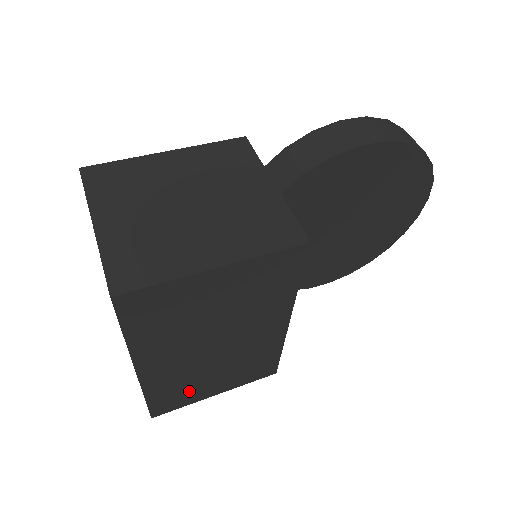
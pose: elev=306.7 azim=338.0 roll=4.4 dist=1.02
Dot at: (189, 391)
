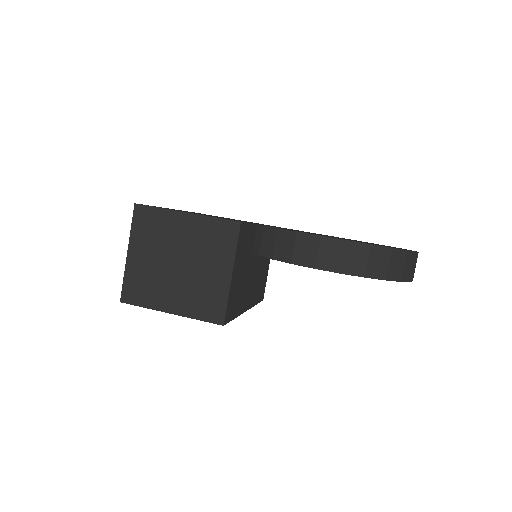
Dot at: occluded
